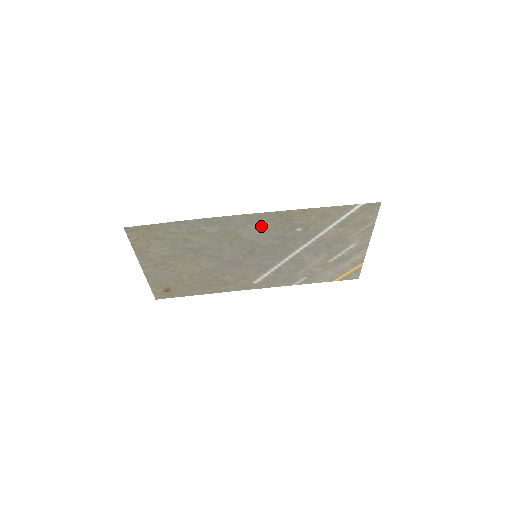
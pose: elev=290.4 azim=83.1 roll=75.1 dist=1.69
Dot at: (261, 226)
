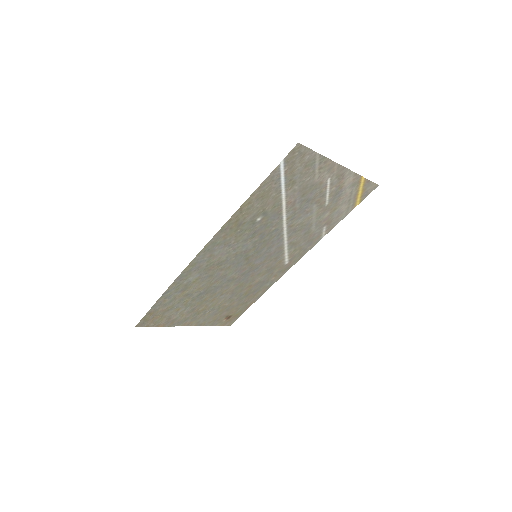
Dot at: (225, 244)
